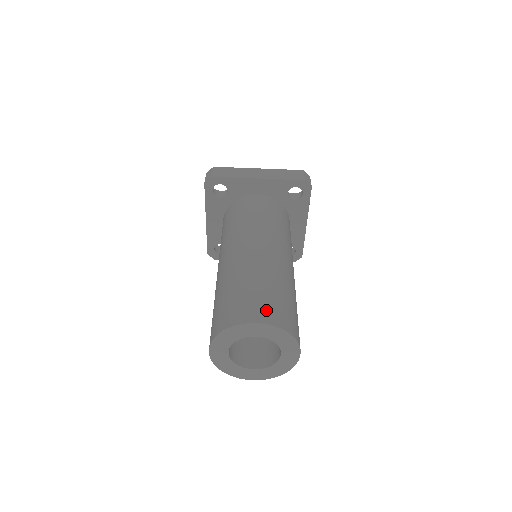
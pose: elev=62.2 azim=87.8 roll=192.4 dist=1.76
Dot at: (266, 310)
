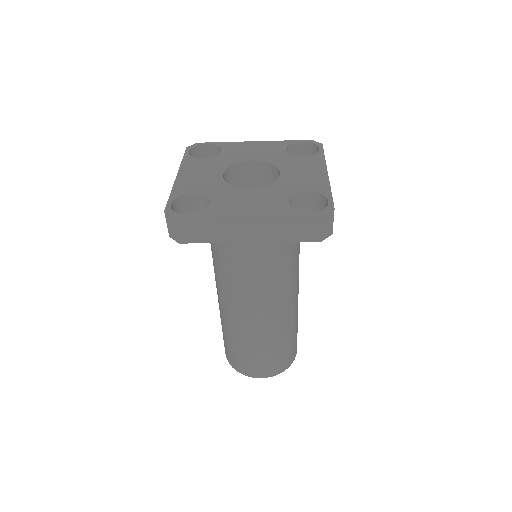
Dot at: (267, 369)
